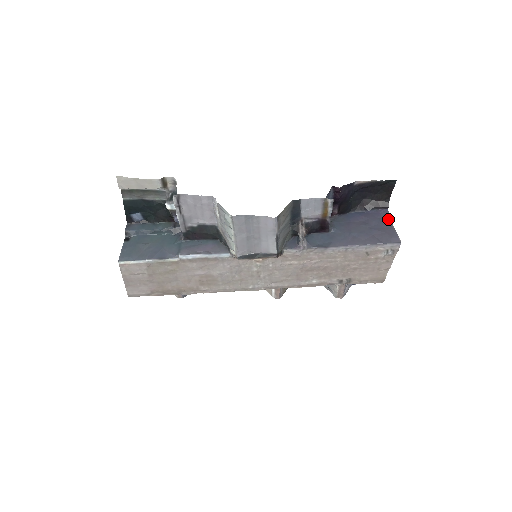
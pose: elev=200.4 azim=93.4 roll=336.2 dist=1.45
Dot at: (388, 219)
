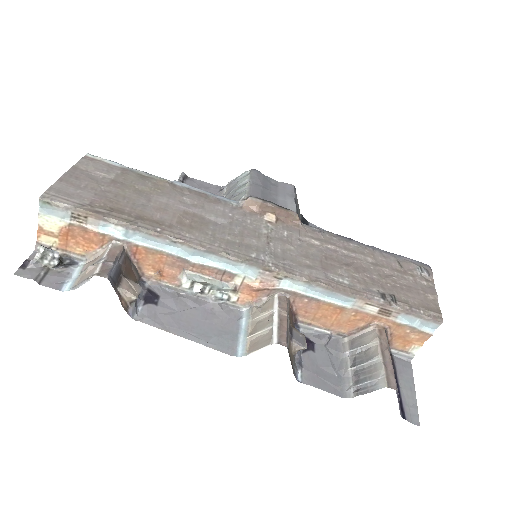
Dot at: occluded
